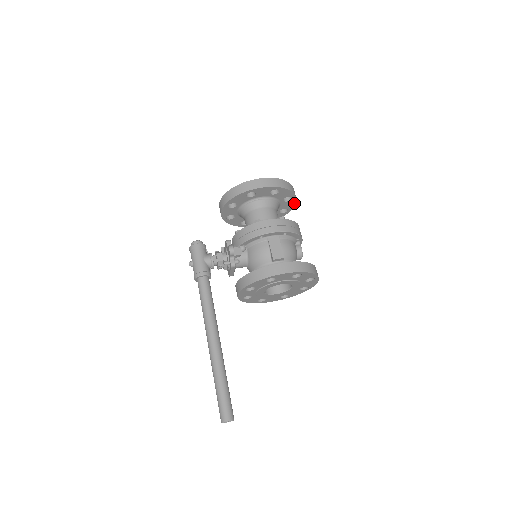
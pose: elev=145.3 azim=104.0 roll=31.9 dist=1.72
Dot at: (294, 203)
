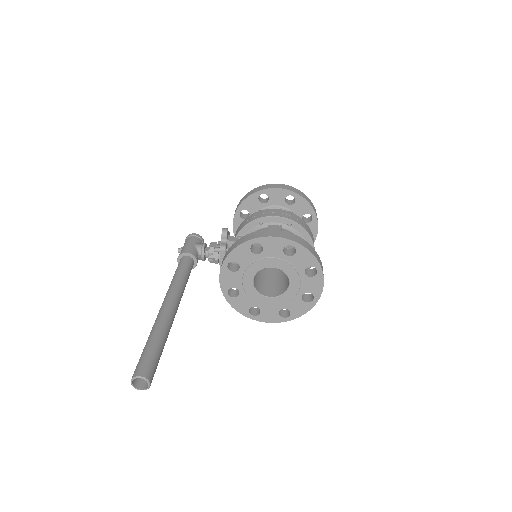
Dot at: (316, 229)
